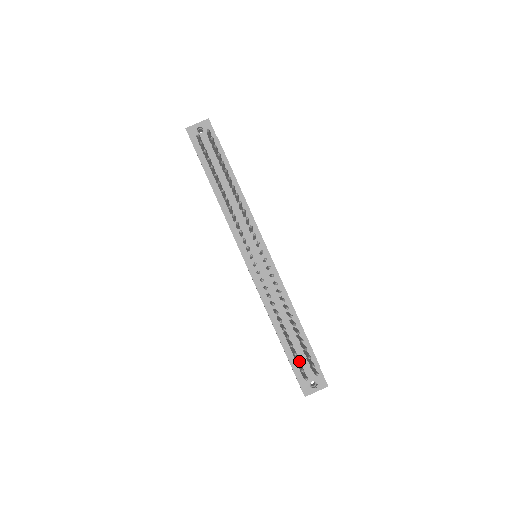
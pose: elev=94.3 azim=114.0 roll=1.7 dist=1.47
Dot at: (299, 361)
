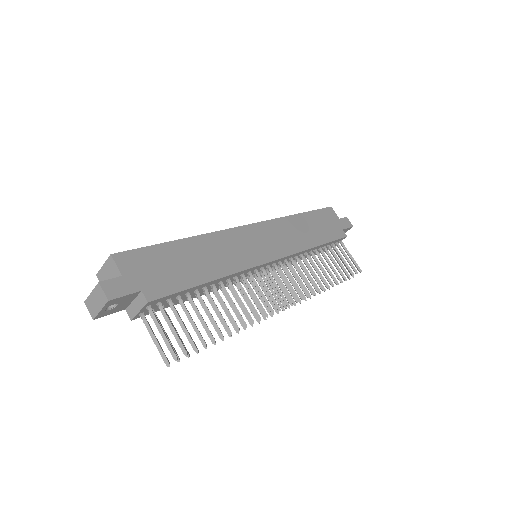
Dot at: (345, 280)
